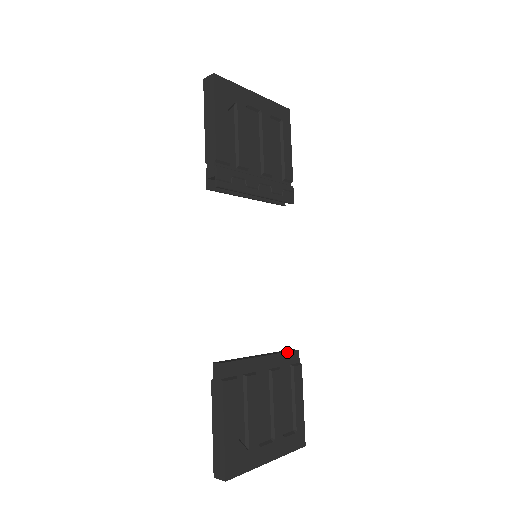
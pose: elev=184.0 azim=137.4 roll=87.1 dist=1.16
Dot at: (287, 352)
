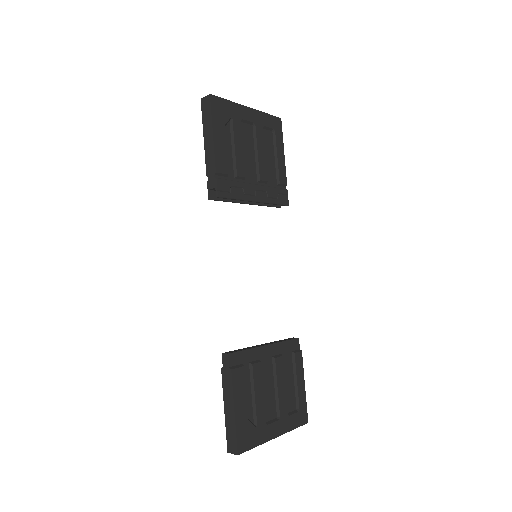
Dot at: (288, 340)
